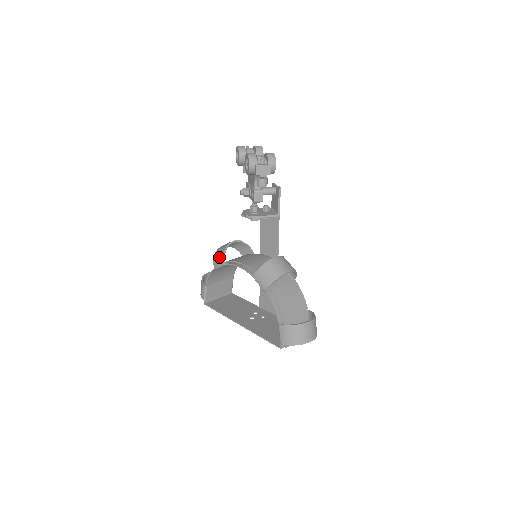
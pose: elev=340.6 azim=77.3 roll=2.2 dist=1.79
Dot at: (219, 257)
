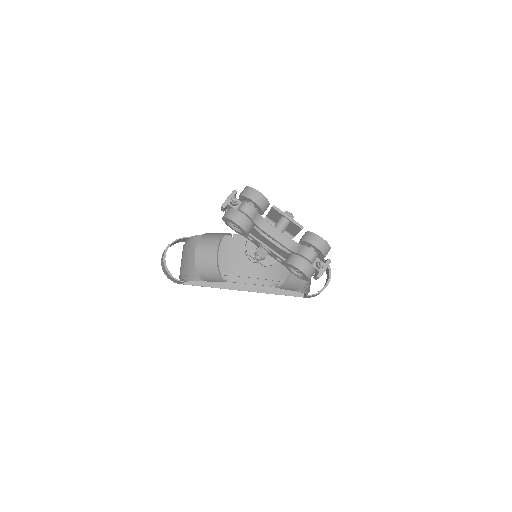
Dot at: (212, 278)
